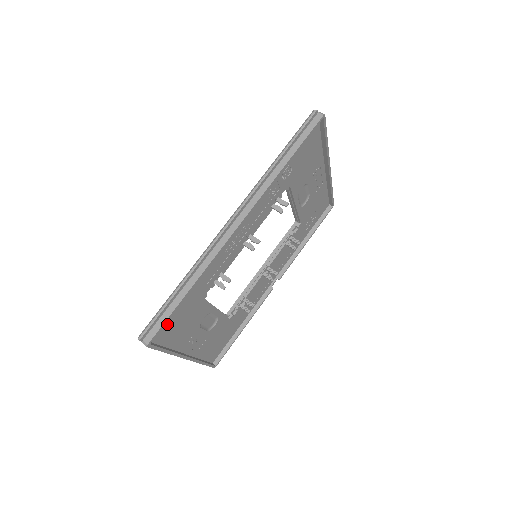
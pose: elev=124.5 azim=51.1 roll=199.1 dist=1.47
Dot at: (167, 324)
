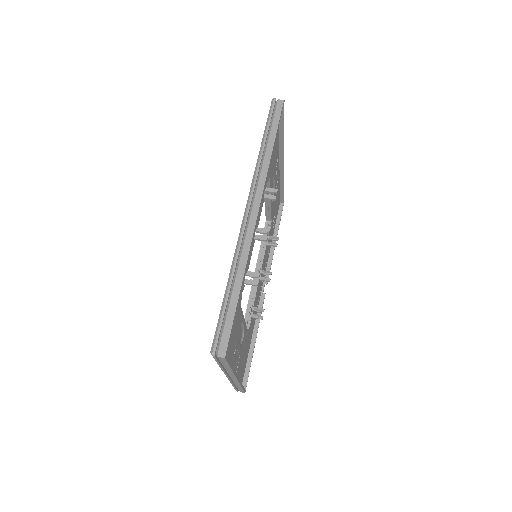
Dot at: occluded
